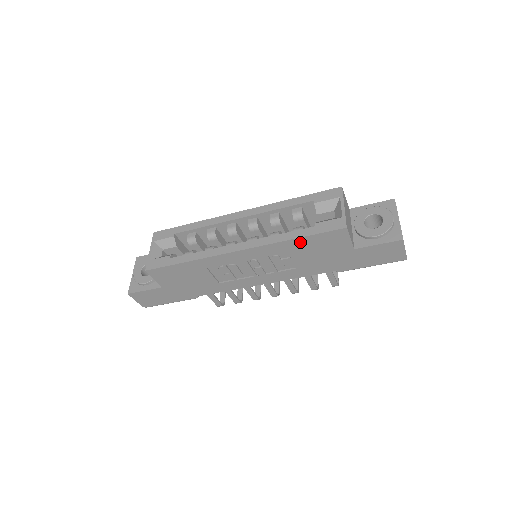
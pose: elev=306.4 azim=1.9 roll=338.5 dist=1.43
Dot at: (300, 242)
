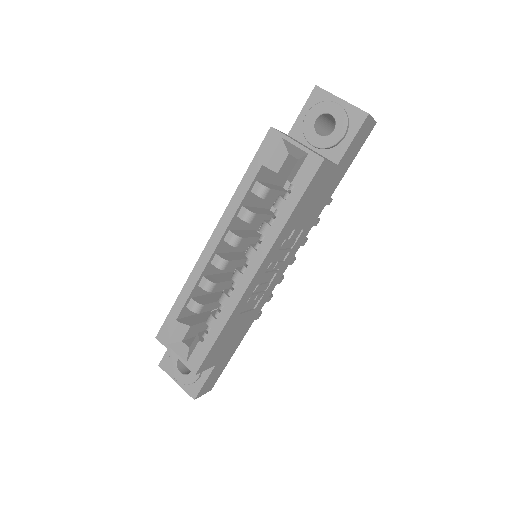
Dot at: (296, 212)
